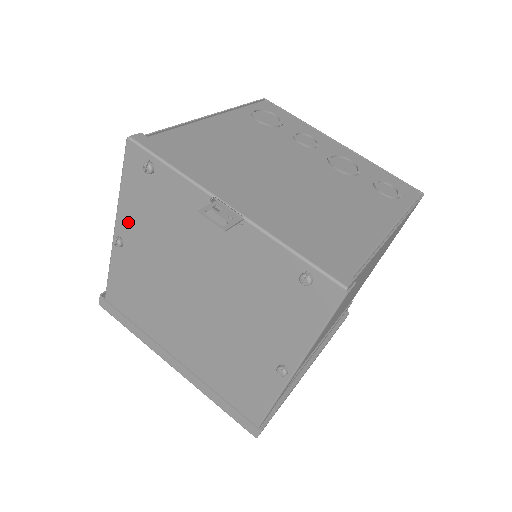
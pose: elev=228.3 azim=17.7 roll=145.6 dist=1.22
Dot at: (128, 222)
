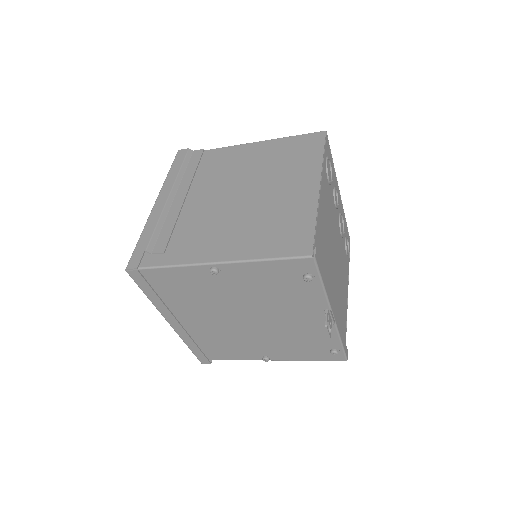
Dot at: (242, 272)
